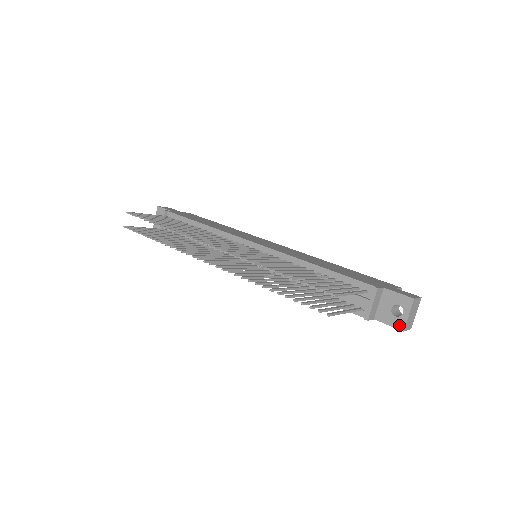
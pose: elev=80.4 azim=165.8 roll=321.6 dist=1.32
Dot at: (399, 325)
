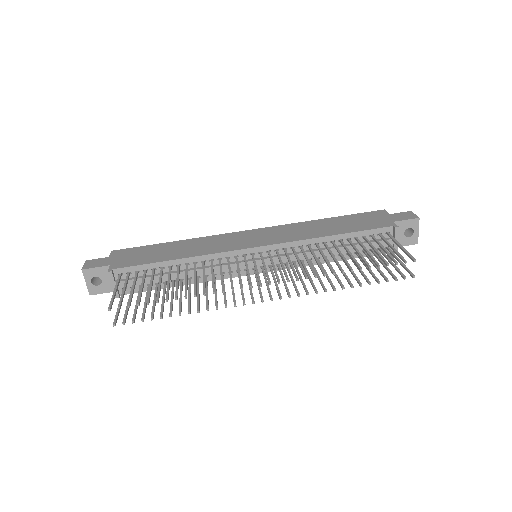
Dot at: (413, 242)
